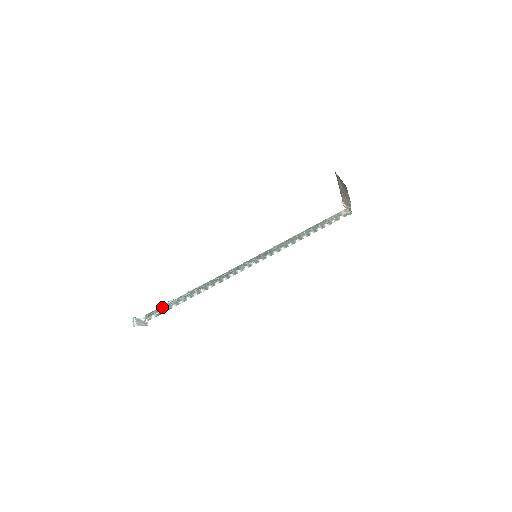
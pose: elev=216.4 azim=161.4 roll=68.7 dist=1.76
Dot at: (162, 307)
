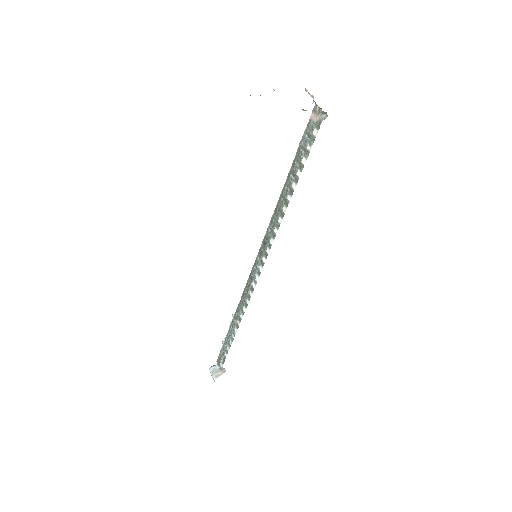
Dot at: (221, 350)
